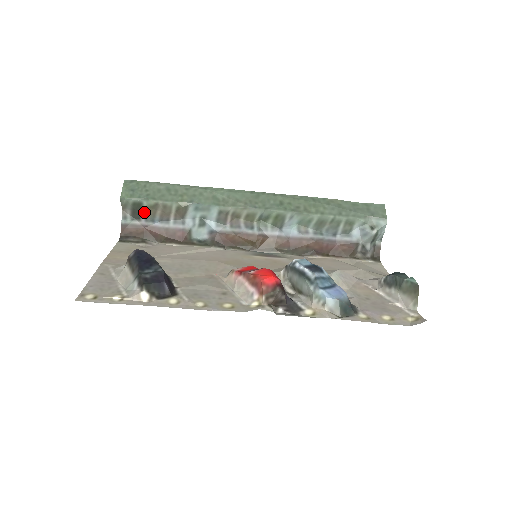
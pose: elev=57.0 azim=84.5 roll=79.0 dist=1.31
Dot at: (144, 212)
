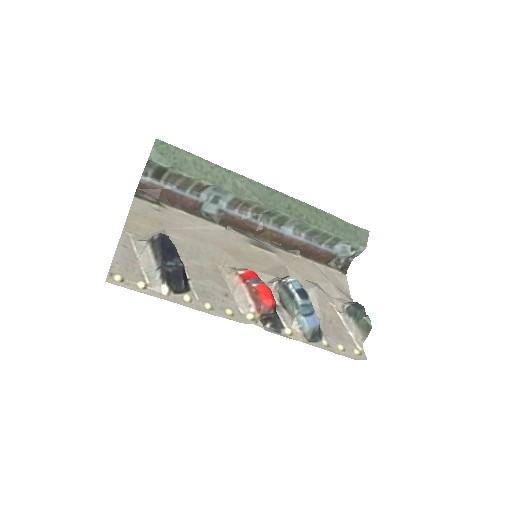
Dot at: (166, 176)
